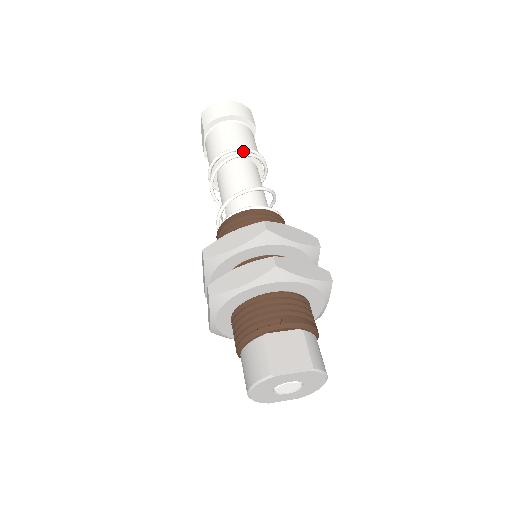
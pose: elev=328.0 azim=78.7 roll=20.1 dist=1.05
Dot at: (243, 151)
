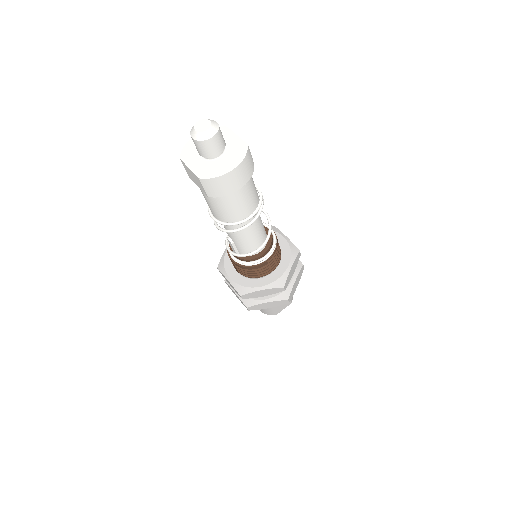
Dot at: (252, 213)
